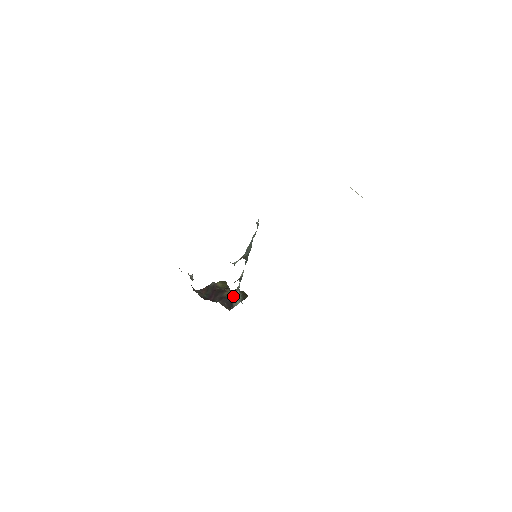
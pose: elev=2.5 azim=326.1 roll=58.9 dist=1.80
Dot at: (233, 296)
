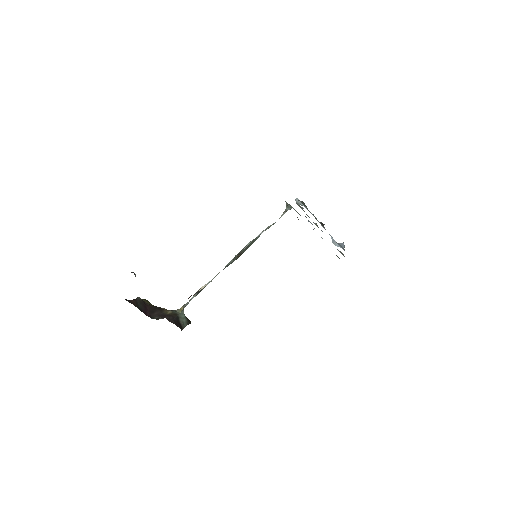
Dot at: (179, 315)
